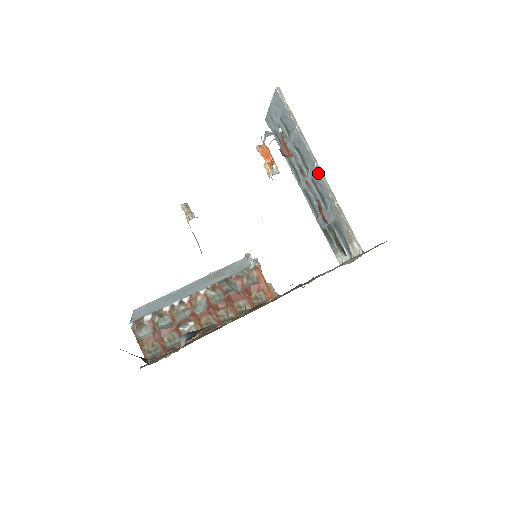
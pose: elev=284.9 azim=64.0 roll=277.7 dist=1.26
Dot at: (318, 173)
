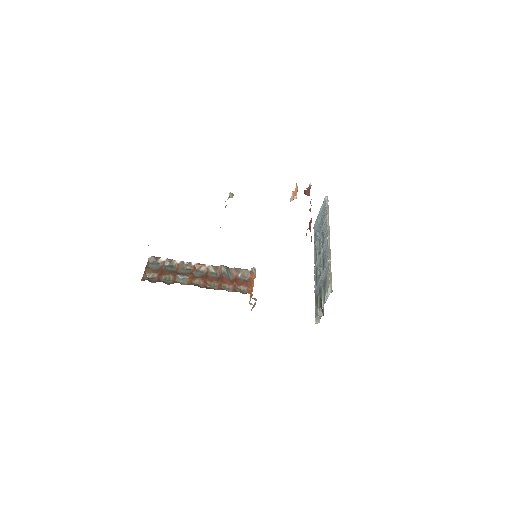
Dot at: (327, 243)
